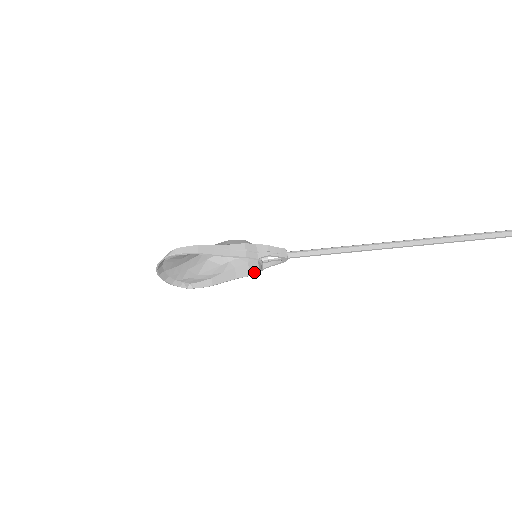
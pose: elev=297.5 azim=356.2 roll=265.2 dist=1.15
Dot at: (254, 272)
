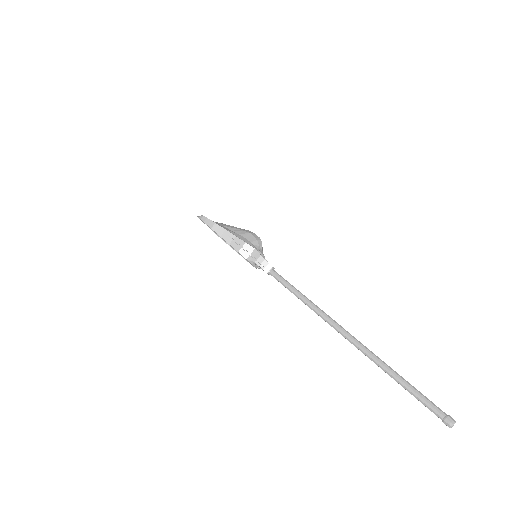
Dot at: occluded
